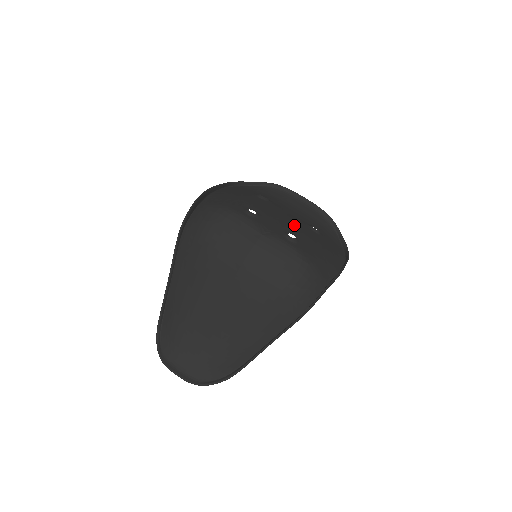
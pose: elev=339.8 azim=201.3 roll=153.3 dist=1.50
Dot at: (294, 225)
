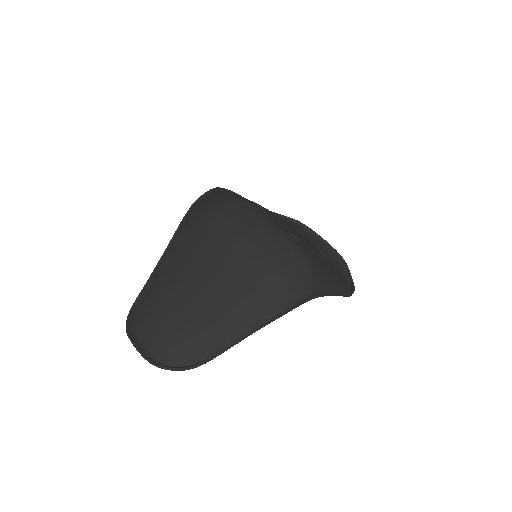
Dot at: (302, 238)
